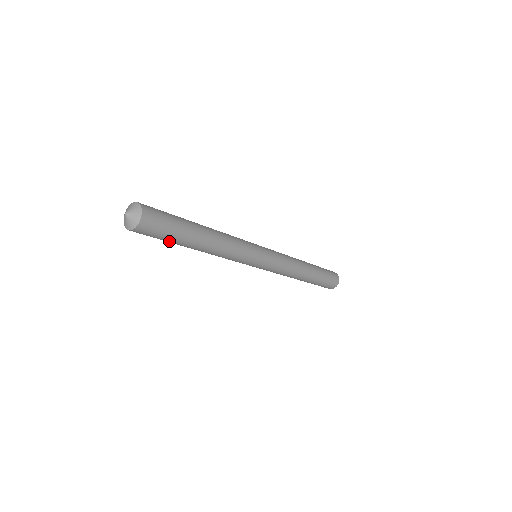
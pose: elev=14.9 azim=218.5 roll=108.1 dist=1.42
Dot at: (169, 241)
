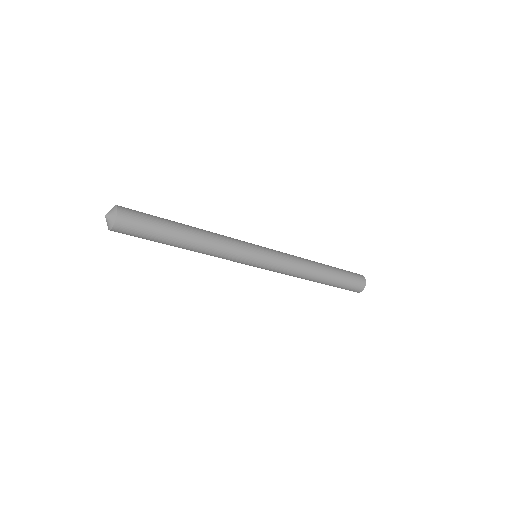
Dot at: (153, 239)
